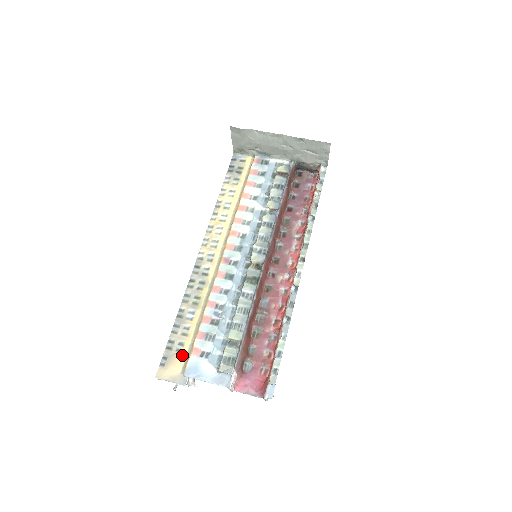
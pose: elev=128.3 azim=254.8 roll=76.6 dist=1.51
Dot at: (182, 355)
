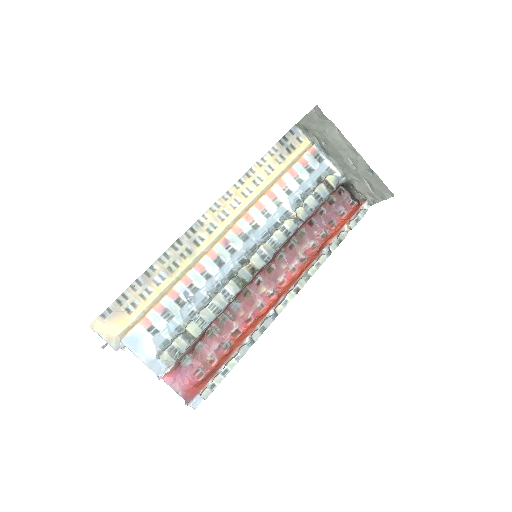
Dot at: (129, 317)
